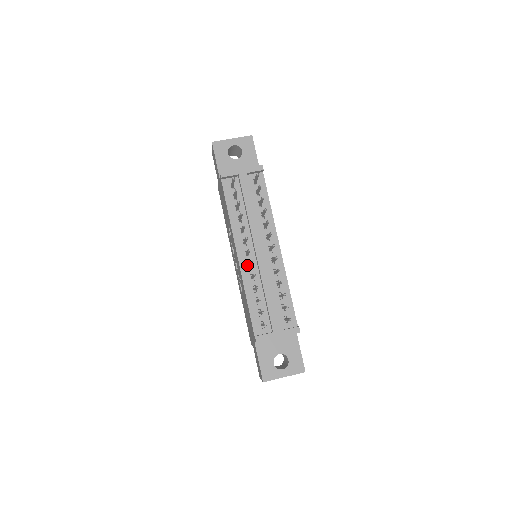
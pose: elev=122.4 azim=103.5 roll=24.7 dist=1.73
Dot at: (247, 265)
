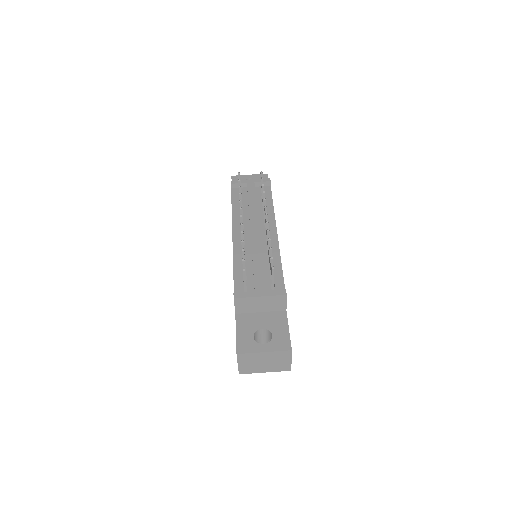
Dot at: (240, 242)
